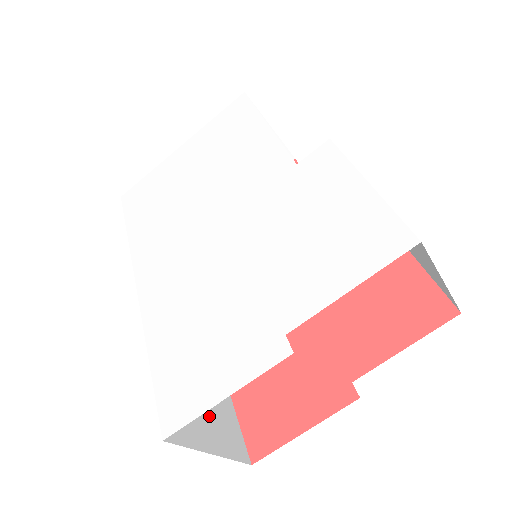
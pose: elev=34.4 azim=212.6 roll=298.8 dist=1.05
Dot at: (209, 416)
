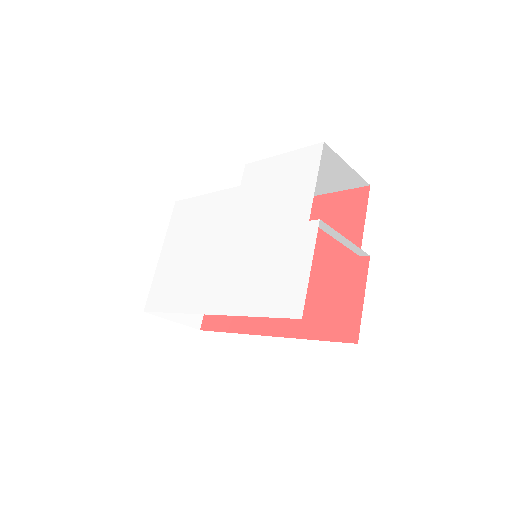
Dot at: occluded
